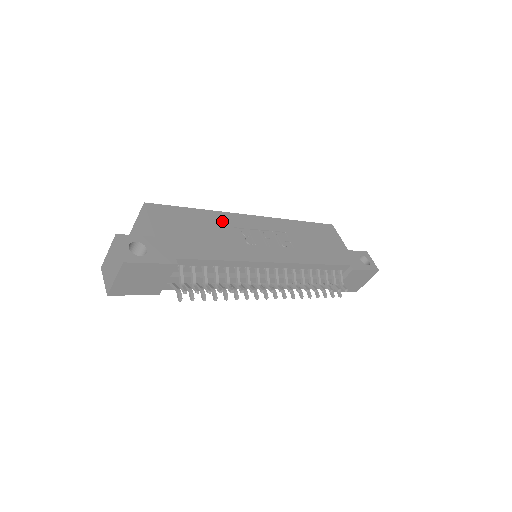
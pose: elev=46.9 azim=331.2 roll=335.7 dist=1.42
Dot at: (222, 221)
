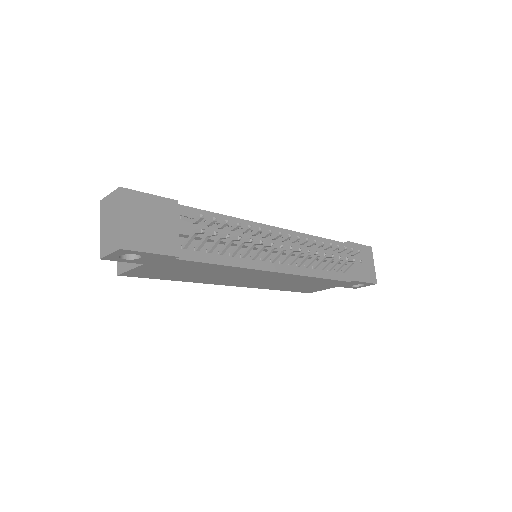
Dot at: occluded
